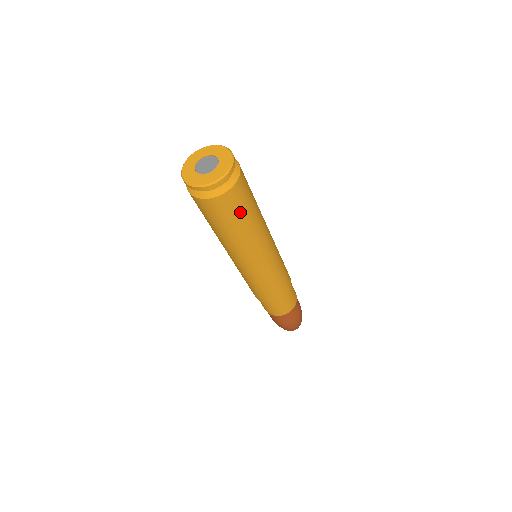
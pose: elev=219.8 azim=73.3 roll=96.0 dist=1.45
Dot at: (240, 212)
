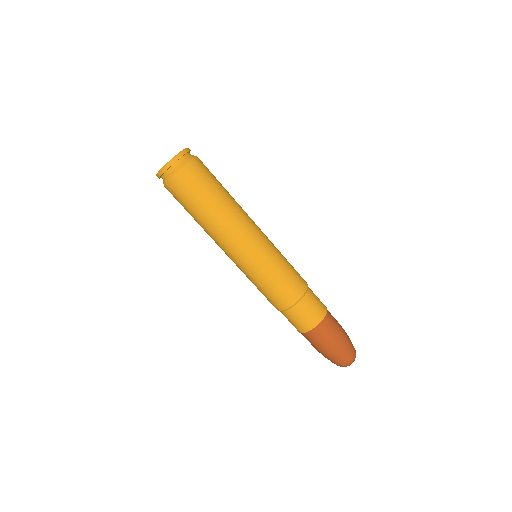
Dot at: (207, 185)
